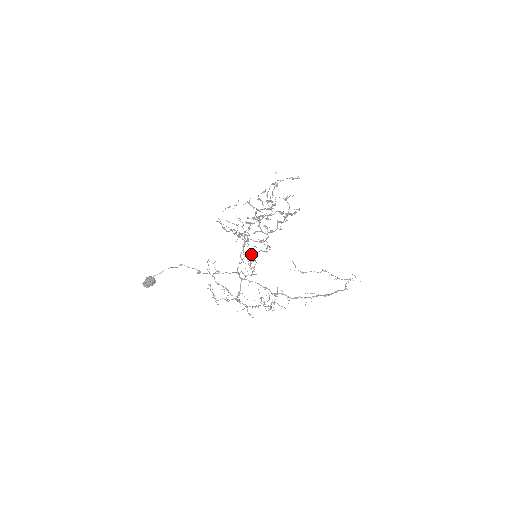
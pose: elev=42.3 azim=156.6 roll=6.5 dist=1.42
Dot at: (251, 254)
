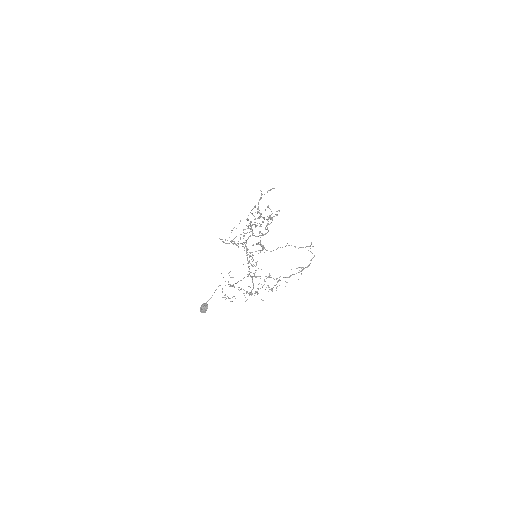
Dot at: (250, 255)
